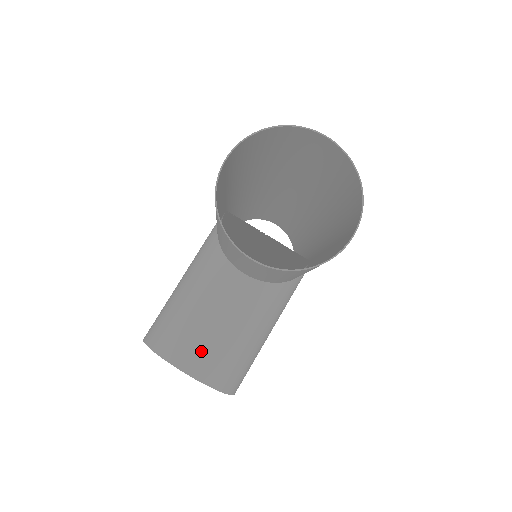
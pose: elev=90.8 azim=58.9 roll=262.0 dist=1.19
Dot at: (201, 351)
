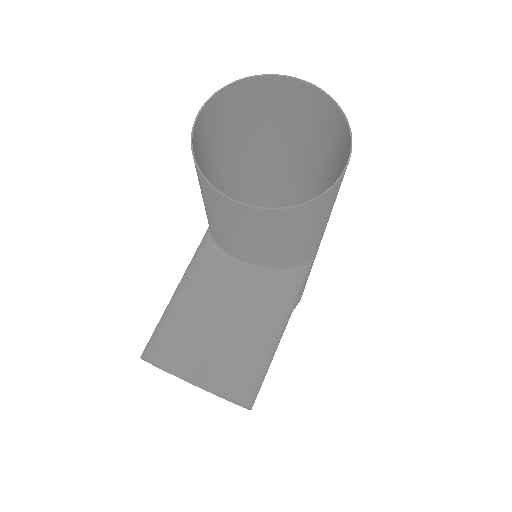
Dot at: (203, 350)
